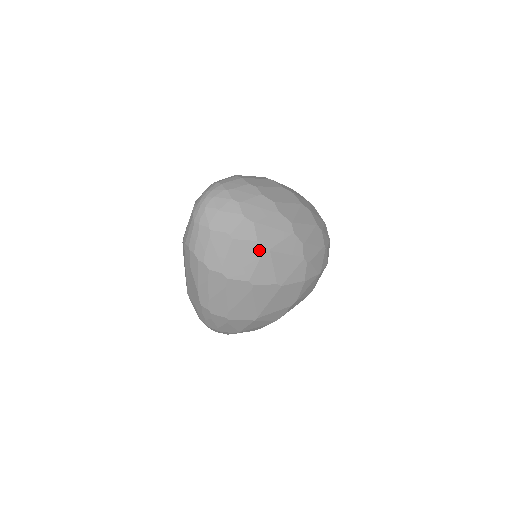
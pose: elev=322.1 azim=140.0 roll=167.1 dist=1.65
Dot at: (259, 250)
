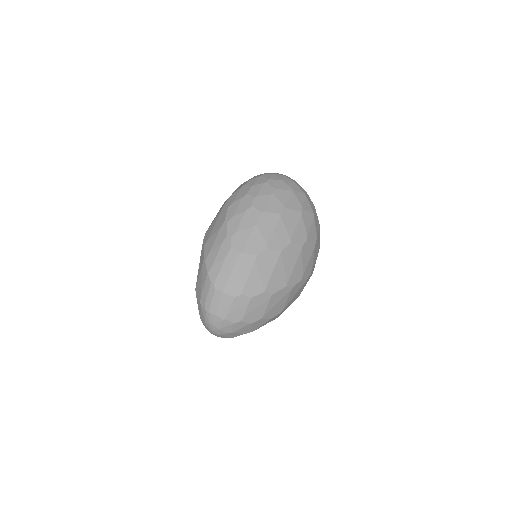
Dot at: occluded
